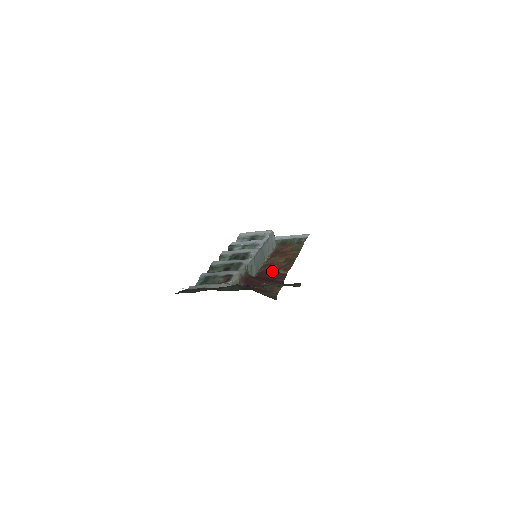
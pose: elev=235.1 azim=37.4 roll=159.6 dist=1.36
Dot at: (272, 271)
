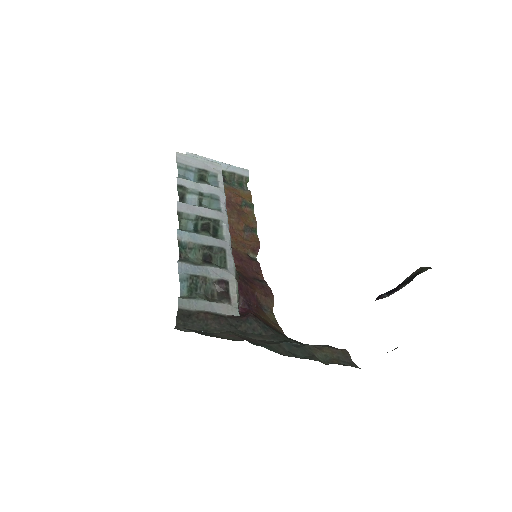
Dot at: (240, 251)
